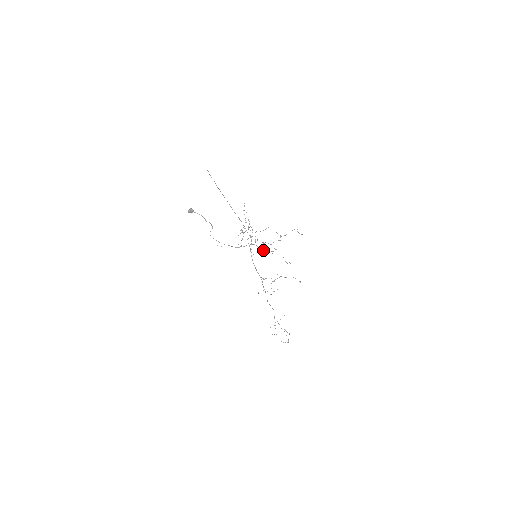
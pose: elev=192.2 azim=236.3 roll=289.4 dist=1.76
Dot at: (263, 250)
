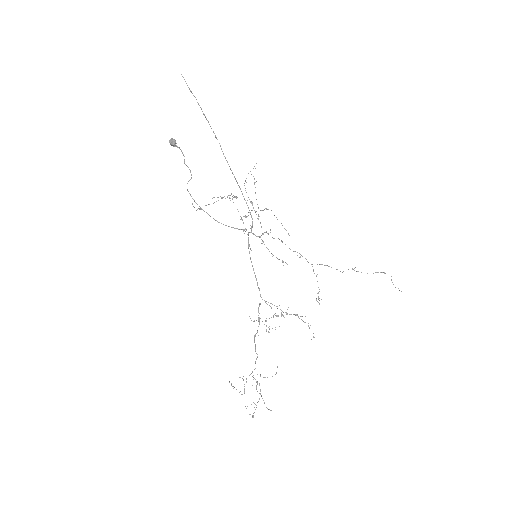
Dot at: occluded
